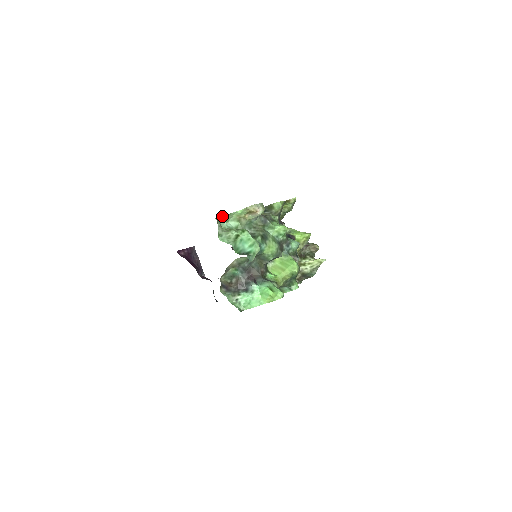
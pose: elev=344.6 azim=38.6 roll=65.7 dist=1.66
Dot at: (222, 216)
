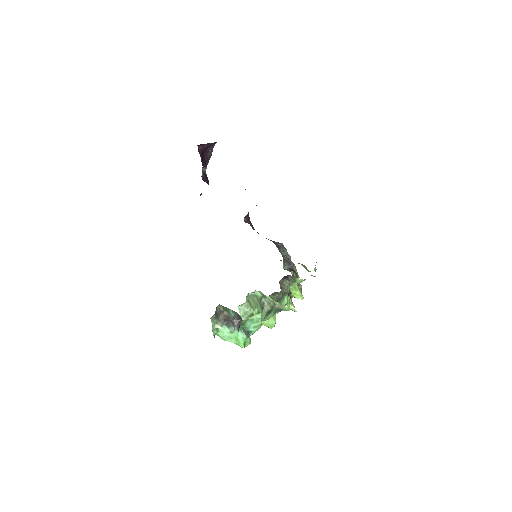
Dot at: (254, 292)
